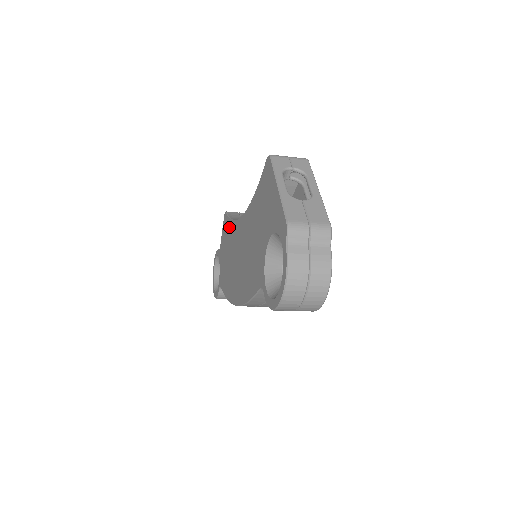
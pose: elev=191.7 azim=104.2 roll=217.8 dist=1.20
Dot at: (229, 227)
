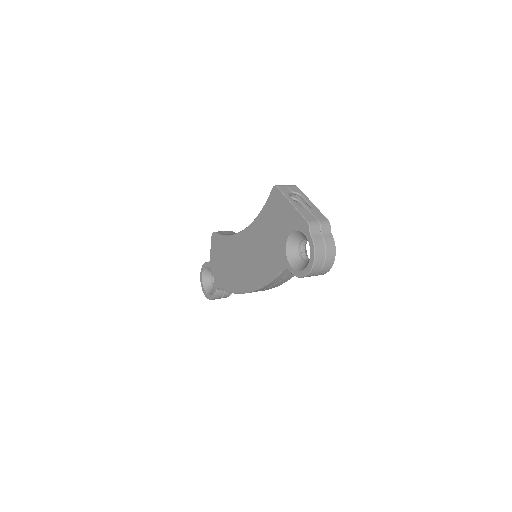
Dot at: (224, 241)
